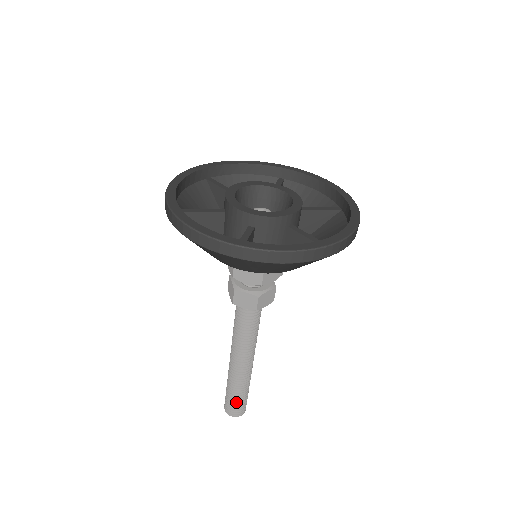
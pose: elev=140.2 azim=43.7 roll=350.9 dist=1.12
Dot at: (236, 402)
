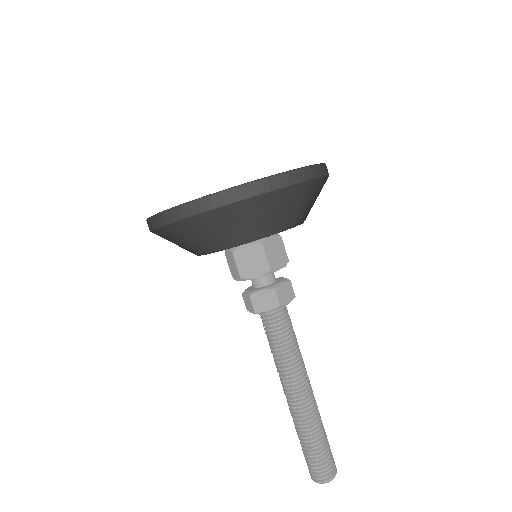
Dot at: (319, 456)
